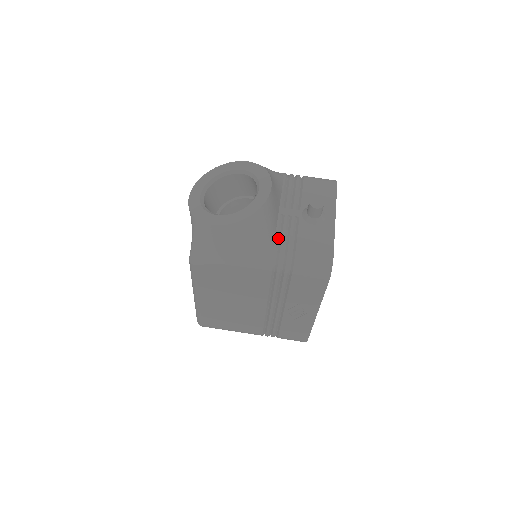
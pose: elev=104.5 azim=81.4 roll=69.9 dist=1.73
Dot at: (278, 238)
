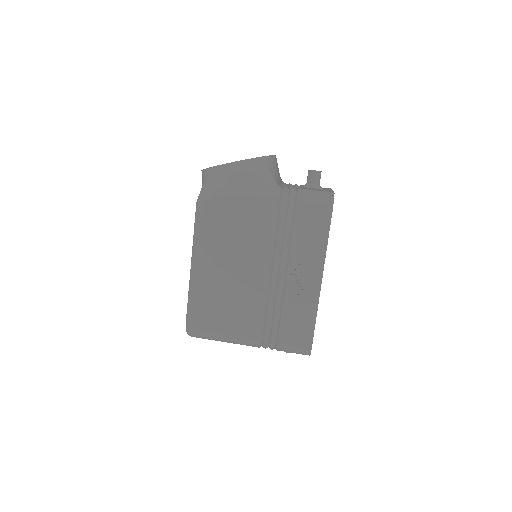
Dot at: (282, 187)
